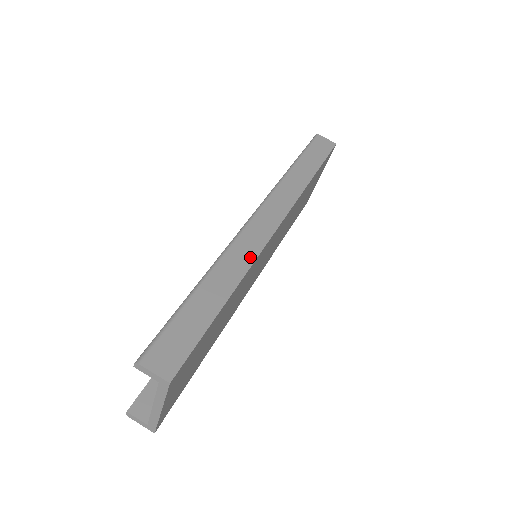
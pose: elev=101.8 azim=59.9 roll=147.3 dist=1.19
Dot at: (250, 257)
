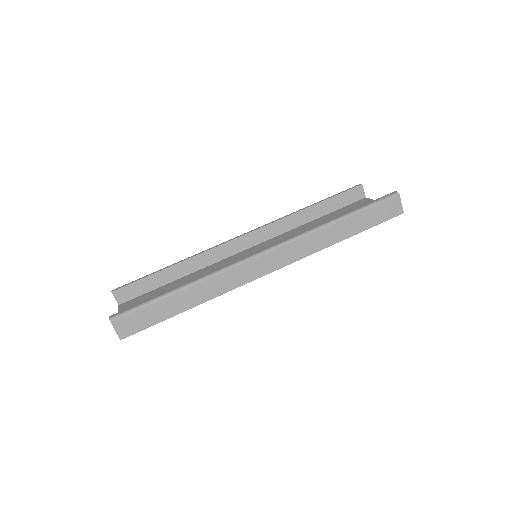
Dot at: (229, 287)
